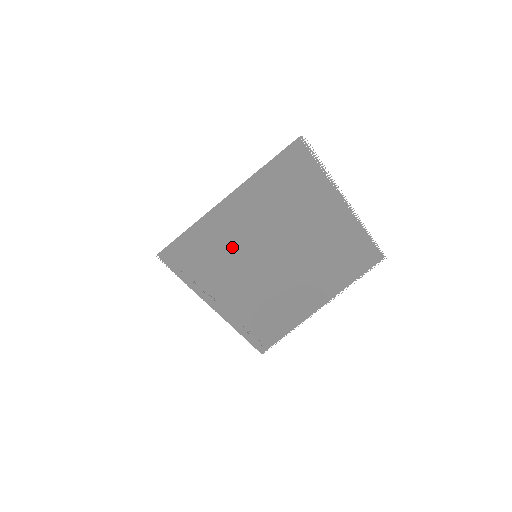
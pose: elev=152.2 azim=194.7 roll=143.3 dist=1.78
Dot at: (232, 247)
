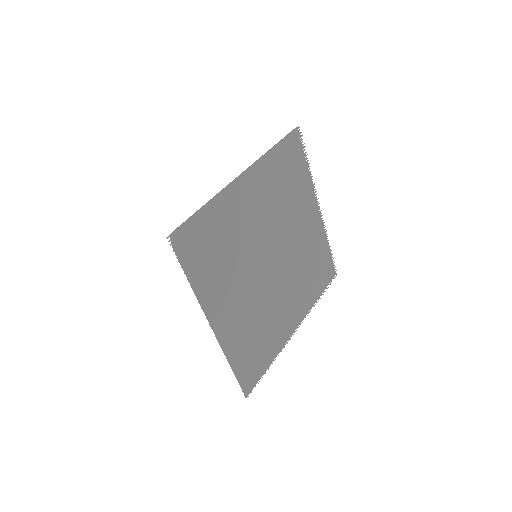
Dot at: (238, 240)
